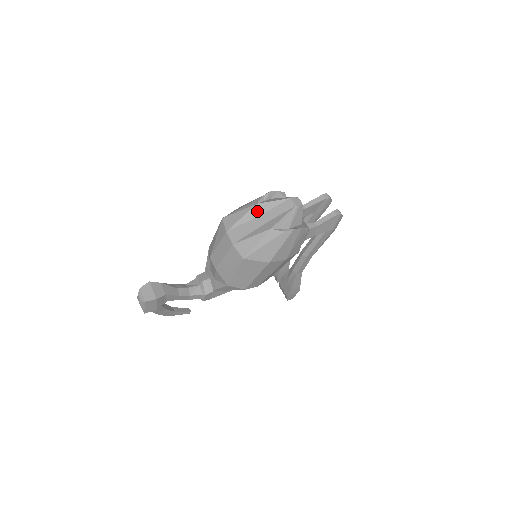
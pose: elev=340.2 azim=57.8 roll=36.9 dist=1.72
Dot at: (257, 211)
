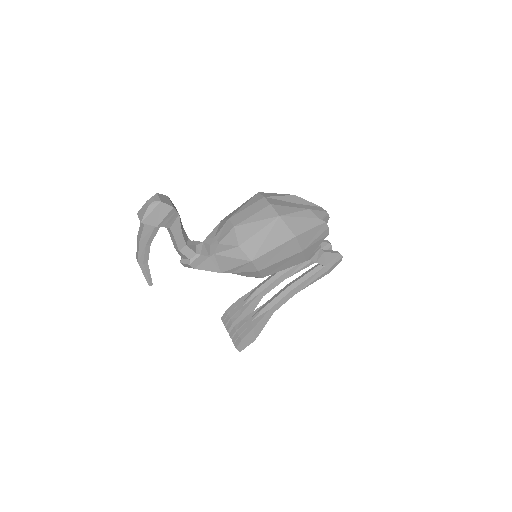
Dot at: (294, 199)
